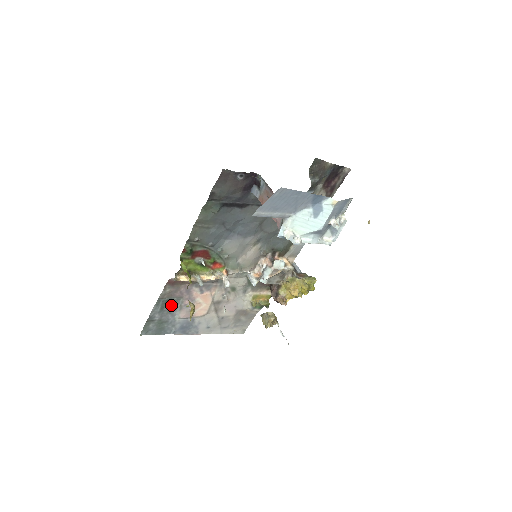
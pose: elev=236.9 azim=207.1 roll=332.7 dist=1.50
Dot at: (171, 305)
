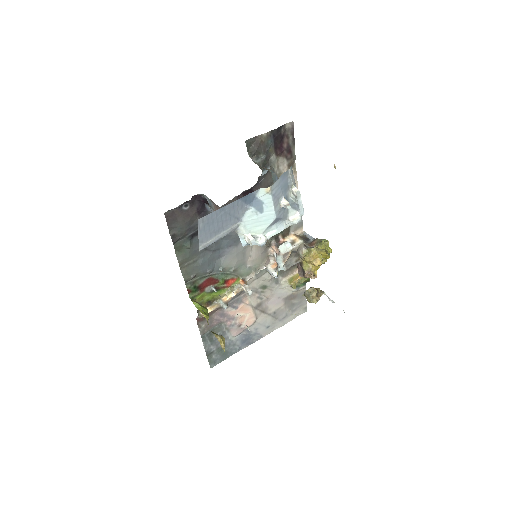
Dot at: (217, 333)
